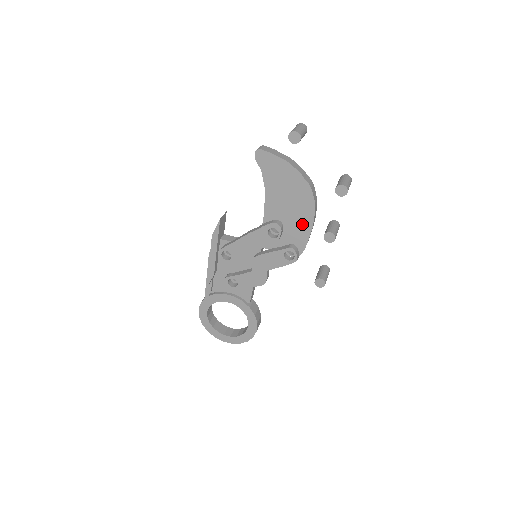
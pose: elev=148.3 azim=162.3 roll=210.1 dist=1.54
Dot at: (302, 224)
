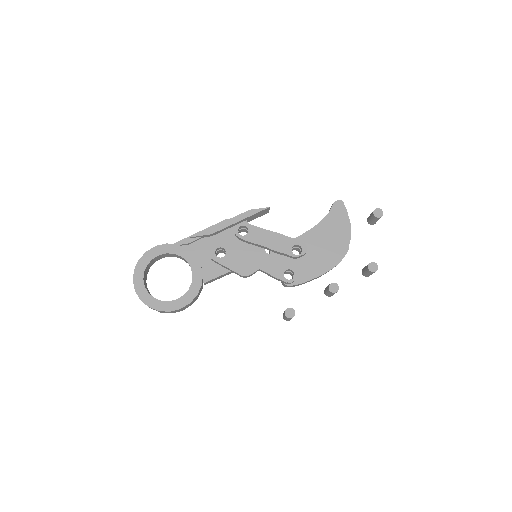
Dot at: (316, 267)
